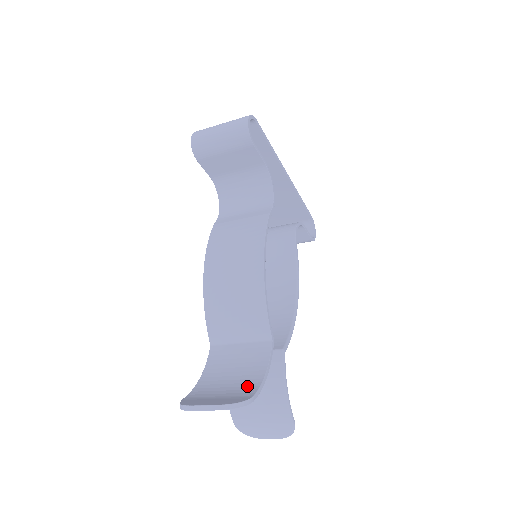
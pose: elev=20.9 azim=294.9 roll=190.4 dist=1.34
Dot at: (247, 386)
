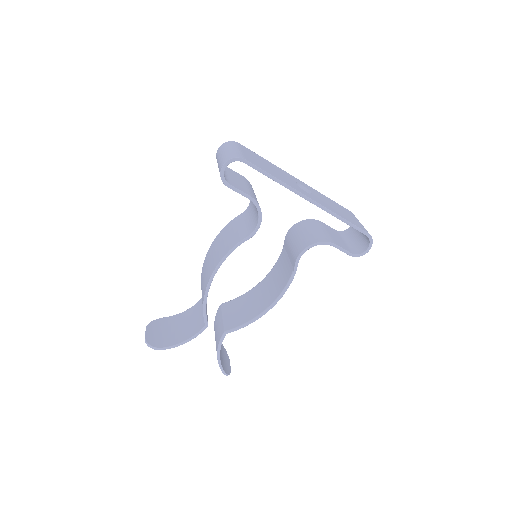
Dot at: (174, 339)
